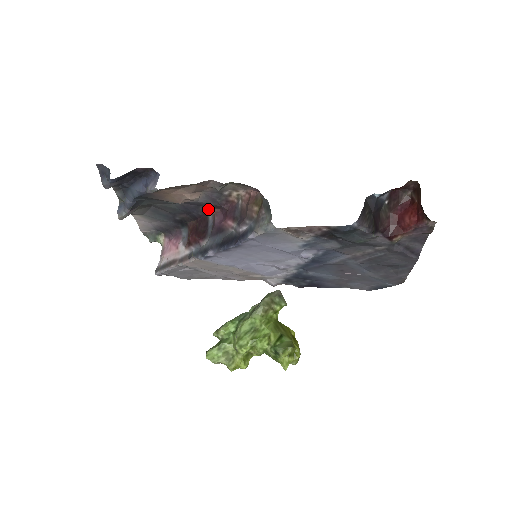
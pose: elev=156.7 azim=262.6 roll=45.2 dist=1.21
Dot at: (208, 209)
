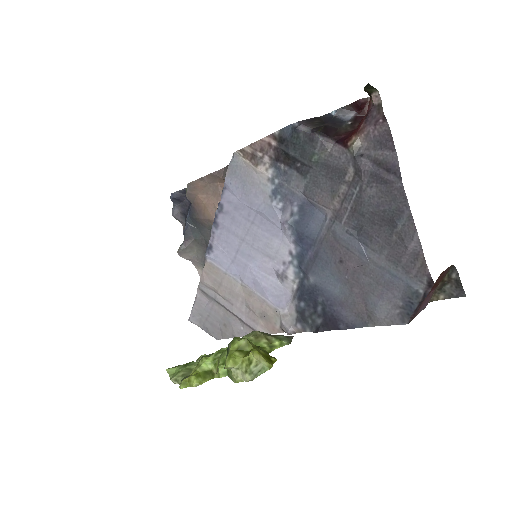
Dot at: occluded
